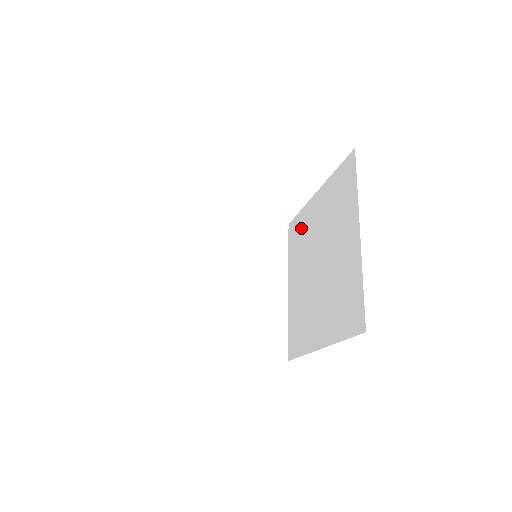
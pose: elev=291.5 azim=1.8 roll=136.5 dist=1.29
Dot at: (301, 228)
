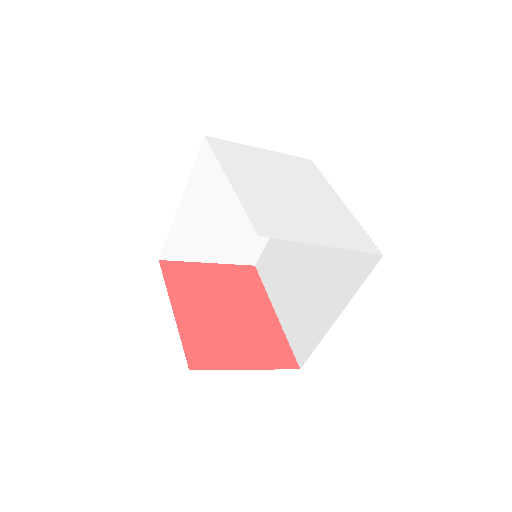
Dot at: occluded
